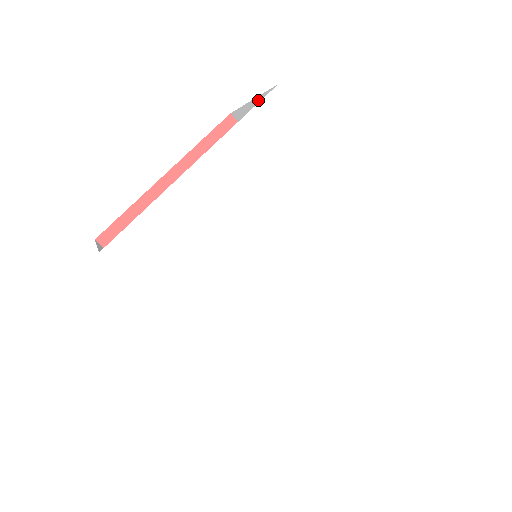
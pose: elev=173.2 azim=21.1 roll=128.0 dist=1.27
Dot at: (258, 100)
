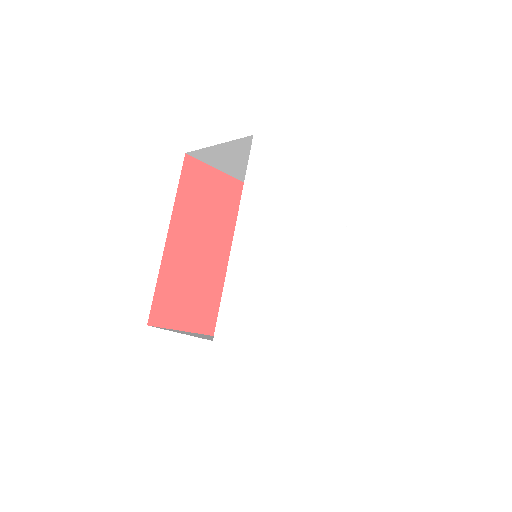
Dot at: occluded
